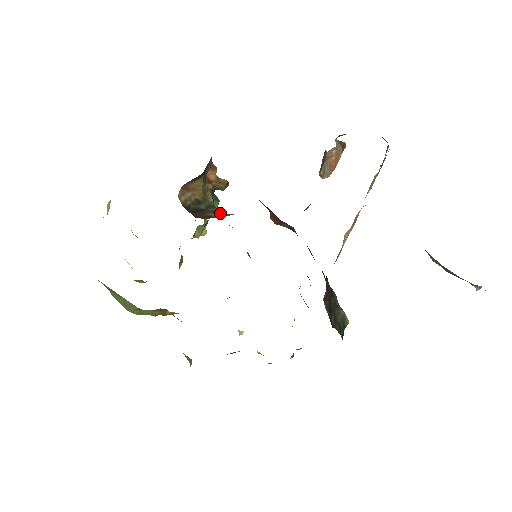
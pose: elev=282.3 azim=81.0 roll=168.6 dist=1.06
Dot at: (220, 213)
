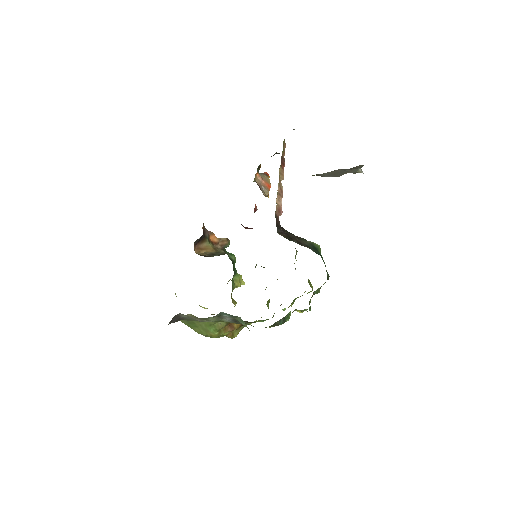
Dot at: occluded
